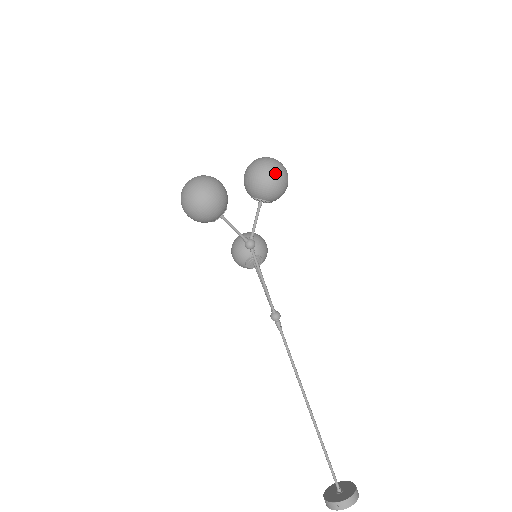
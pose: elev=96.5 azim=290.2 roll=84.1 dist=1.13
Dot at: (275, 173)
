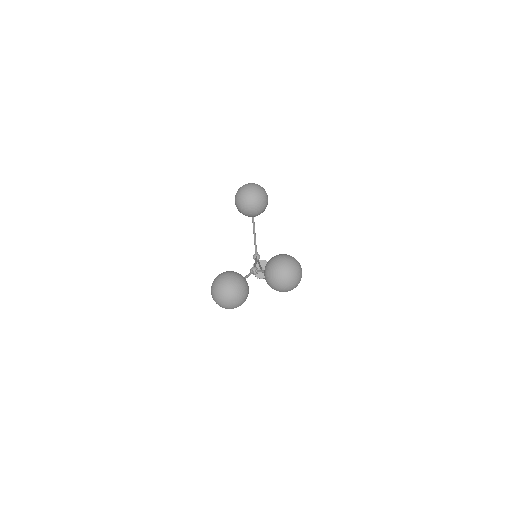
Dot at: occluded
